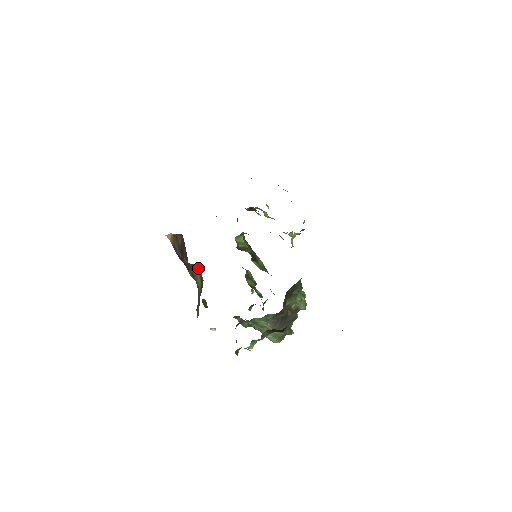
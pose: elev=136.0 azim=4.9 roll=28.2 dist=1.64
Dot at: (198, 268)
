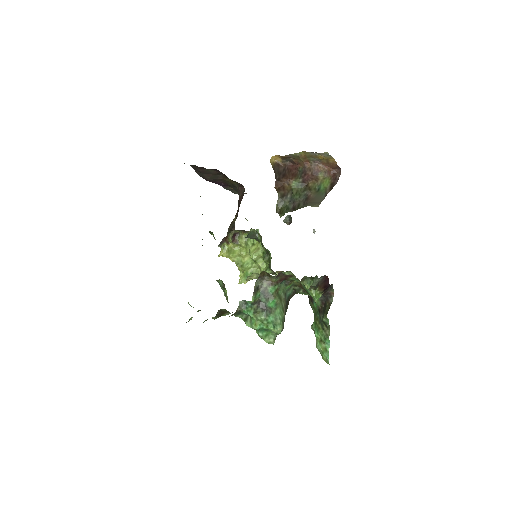
Dot at: (330, 175)
